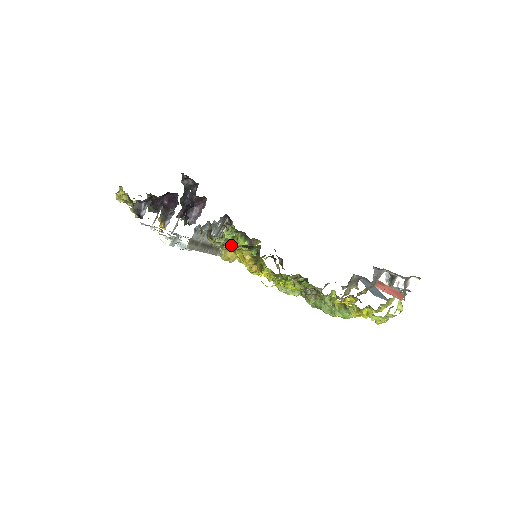
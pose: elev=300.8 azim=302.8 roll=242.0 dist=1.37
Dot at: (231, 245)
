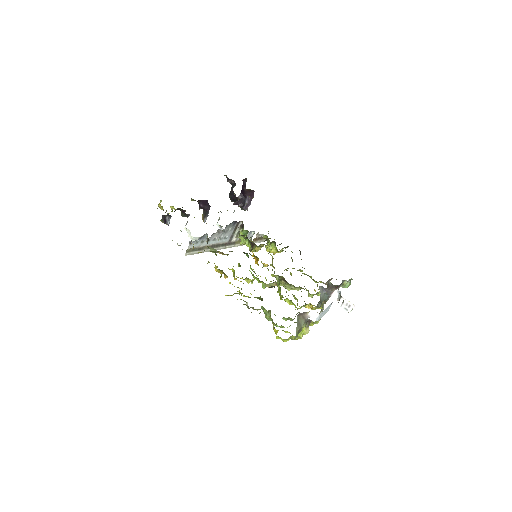
Dot at: (222, 252)
